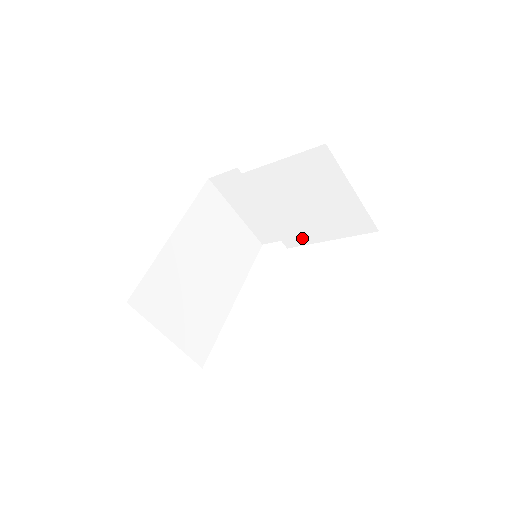
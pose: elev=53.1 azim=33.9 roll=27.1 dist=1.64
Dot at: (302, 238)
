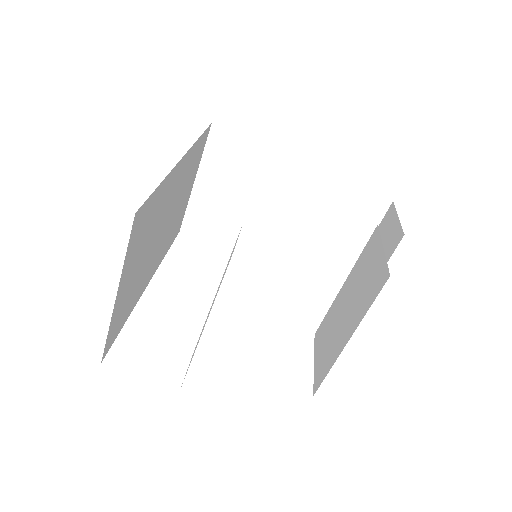
Dot at: (253, 259)
